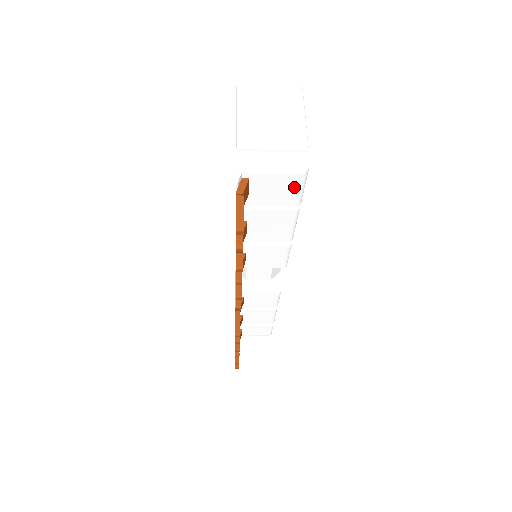
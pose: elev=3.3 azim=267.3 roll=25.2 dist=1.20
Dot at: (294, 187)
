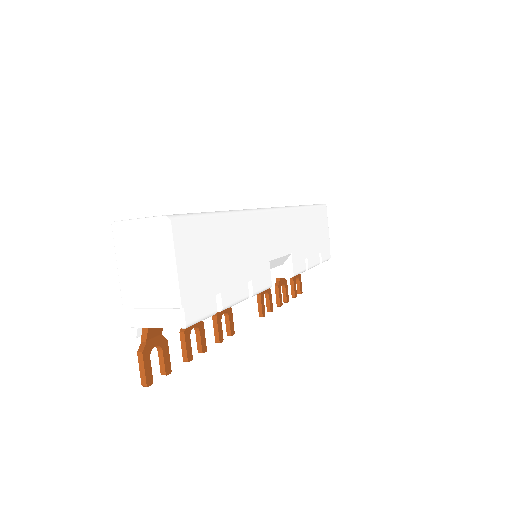
Dot at: occluded
